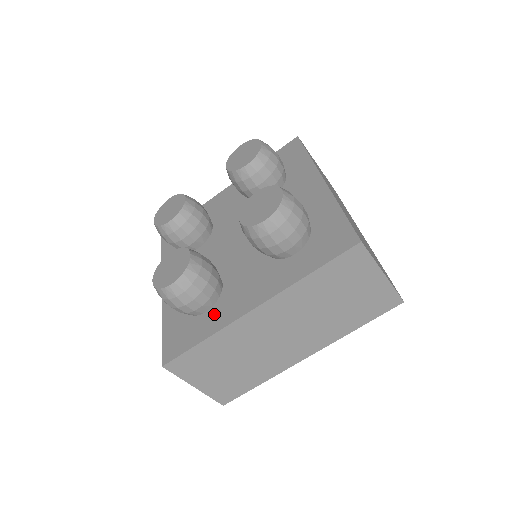
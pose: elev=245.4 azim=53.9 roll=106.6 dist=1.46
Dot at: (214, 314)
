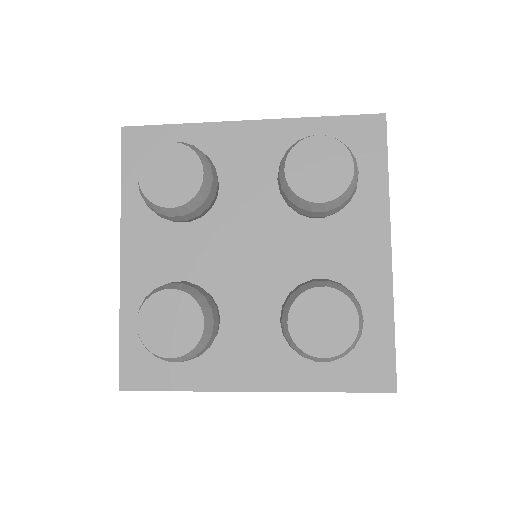
Dot at: (199, 362)
